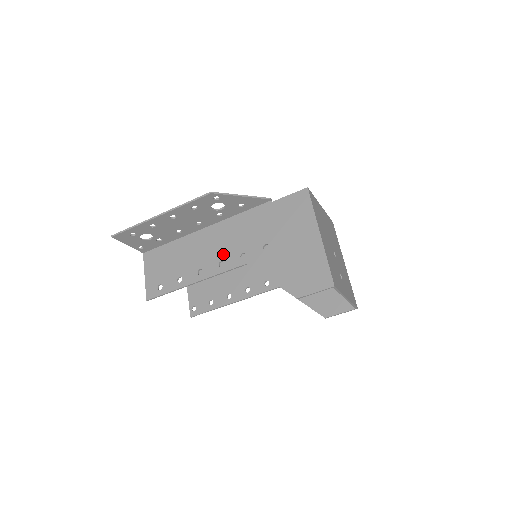
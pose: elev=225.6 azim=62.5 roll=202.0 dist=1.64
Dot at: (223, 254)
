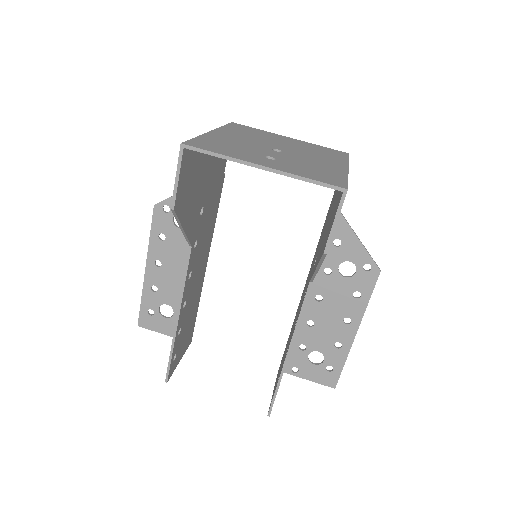
Dot at: occluded
